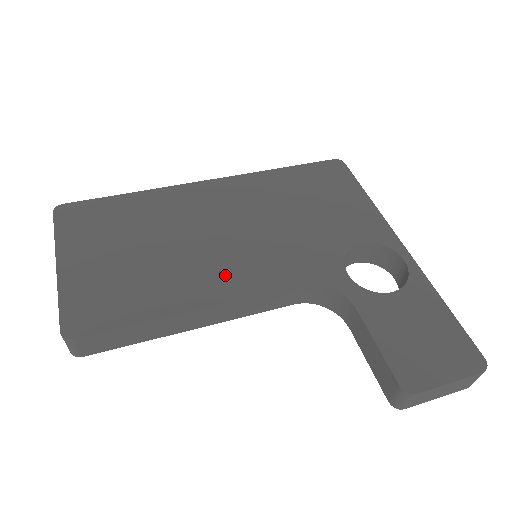
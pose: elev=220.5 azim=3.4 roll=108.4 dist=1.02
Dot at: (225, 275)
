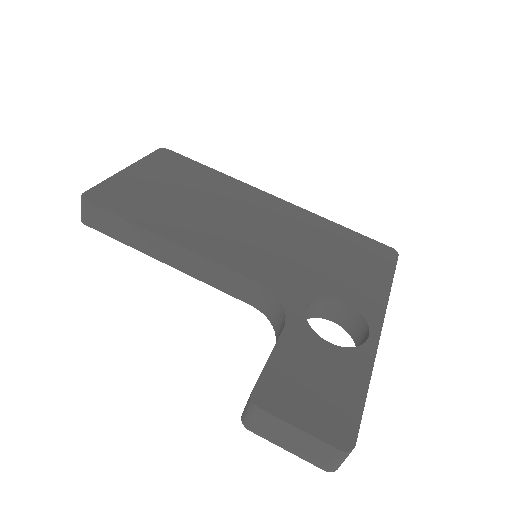
Dot at: (215, 241)
